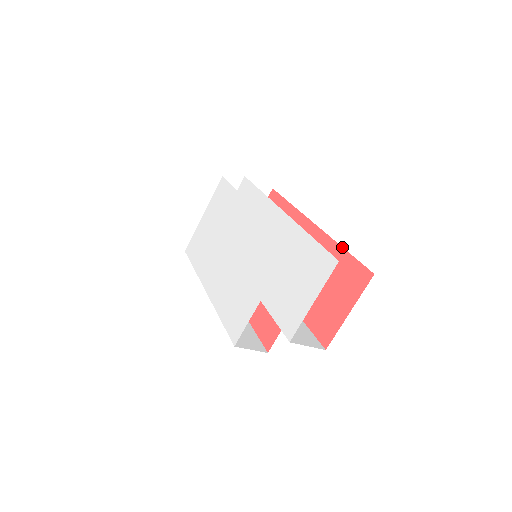
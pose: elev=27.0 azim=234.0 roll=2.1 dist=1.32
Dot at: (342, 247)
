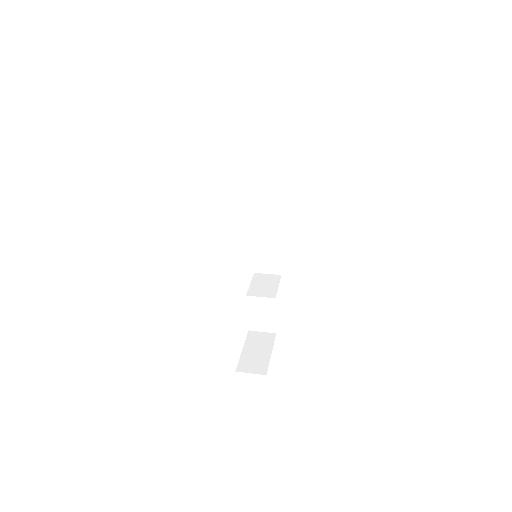
Dot at: occluded
